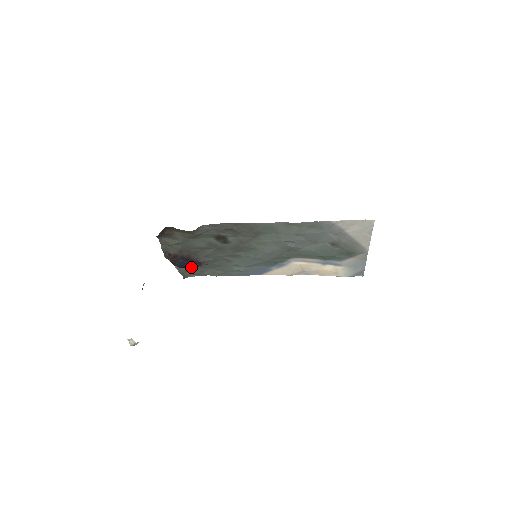
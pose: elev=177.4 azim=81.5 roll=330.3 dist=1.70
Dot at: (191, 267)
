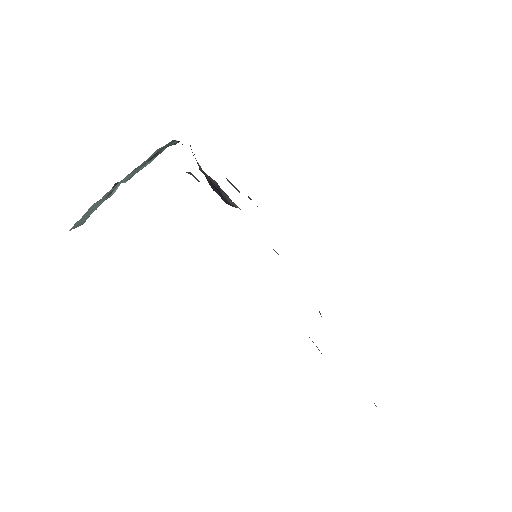
Dot at: occluded
